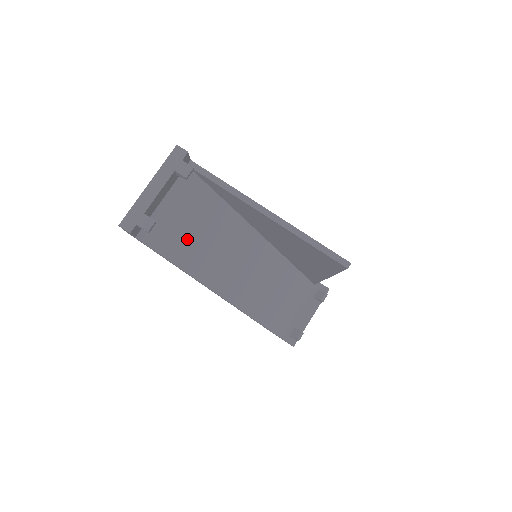
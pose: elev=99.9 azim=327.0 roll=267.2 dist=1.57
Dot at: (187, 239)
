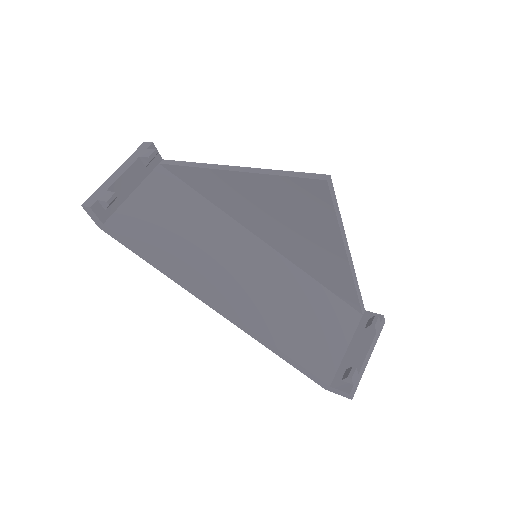
Dot at: (166, 234)
